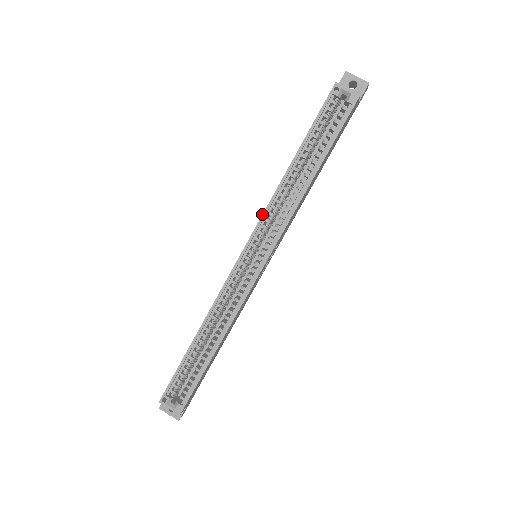
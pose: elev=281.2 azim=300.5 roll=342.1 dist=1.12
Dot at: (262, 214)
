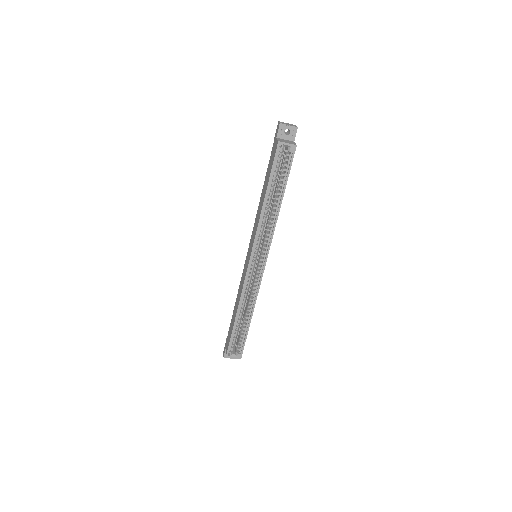
Dot at: (255, 236)
